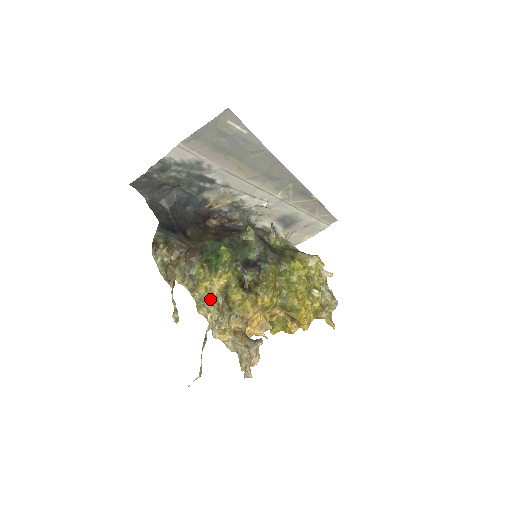
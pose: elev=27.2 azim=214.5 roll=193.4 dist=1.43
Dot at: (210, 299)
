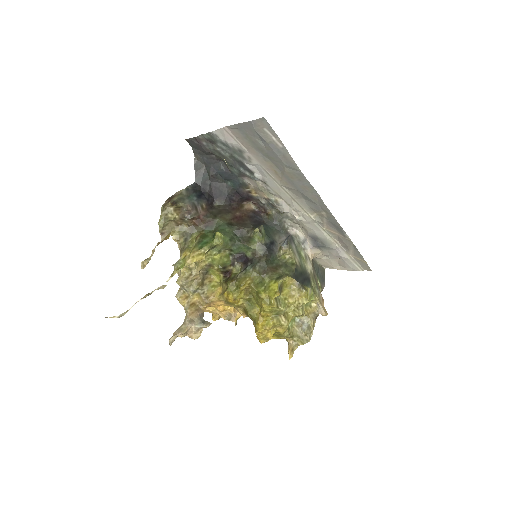
Dot at: (180, 267)
